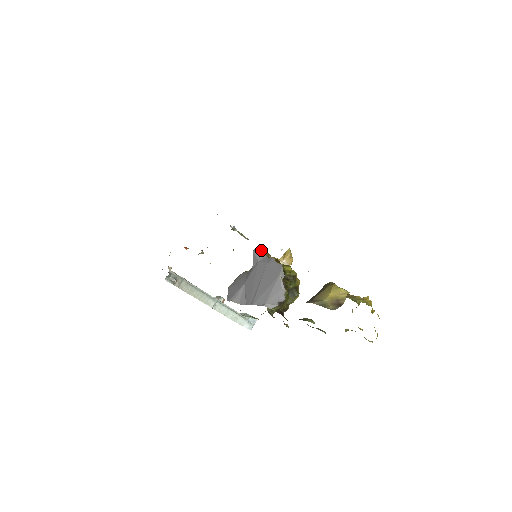
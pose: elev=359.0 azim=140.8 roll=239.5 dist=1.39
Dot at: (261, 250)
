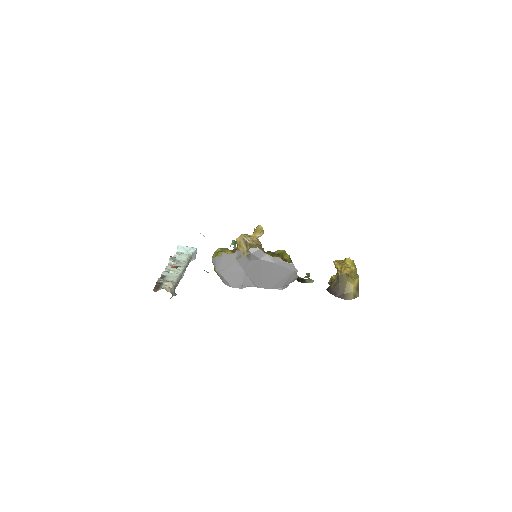
Dot at: (258, 250)
